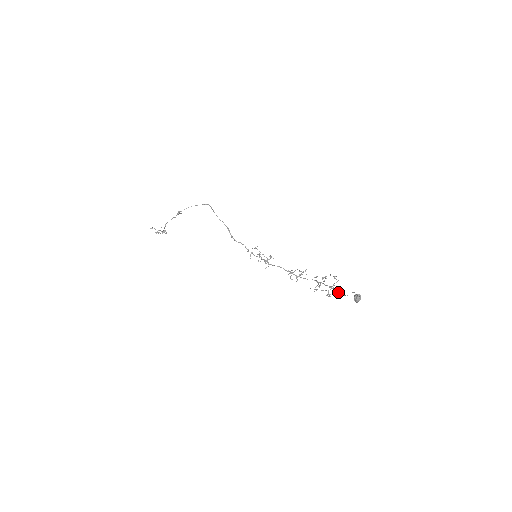
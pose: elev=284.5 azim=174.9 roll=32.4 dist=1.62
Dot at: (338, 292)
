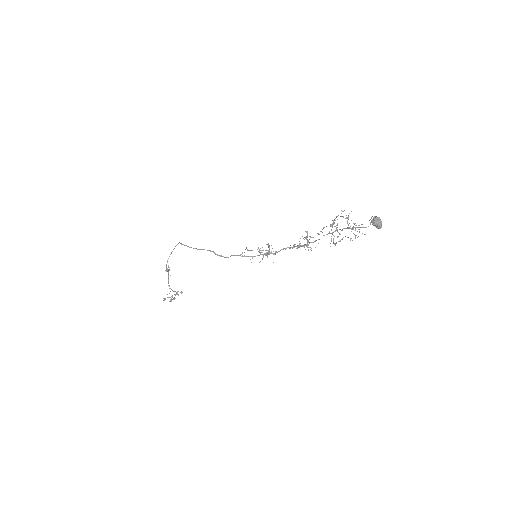
Dot at: (359, 227)
